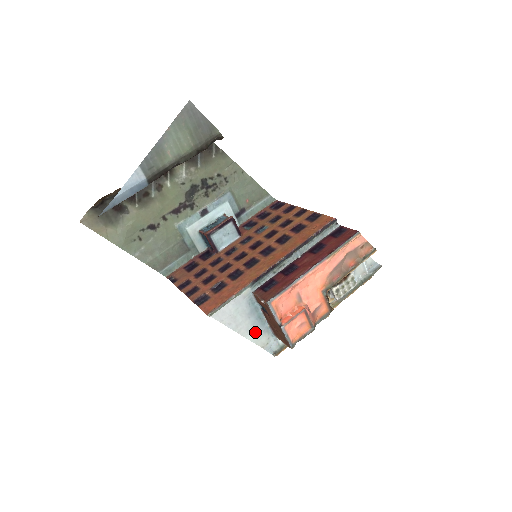
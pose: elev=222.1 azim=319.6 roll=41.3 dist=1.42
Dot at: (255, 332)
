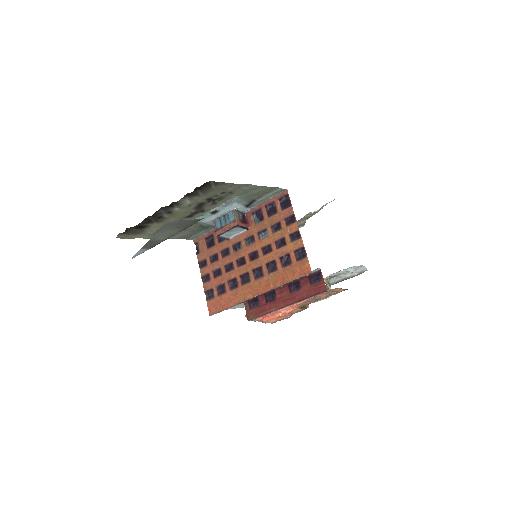
Dot at: occluded
